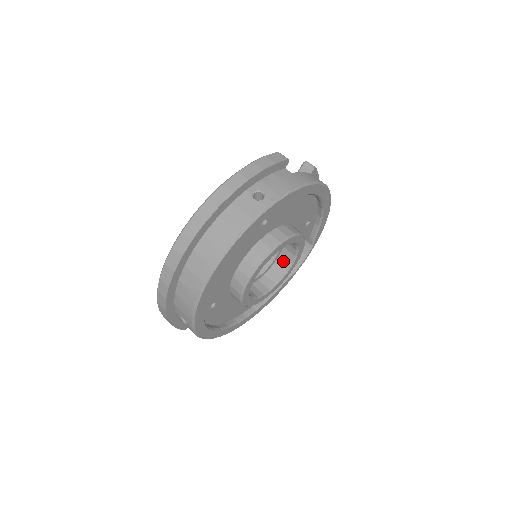
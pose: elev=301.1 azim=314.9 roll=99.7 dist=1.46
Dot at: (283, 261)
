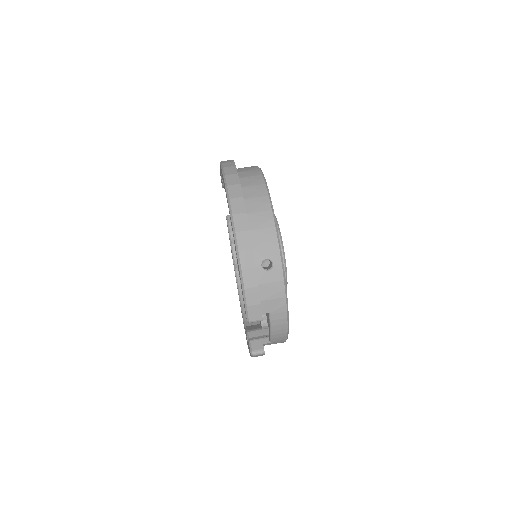
Dot at: occluded
